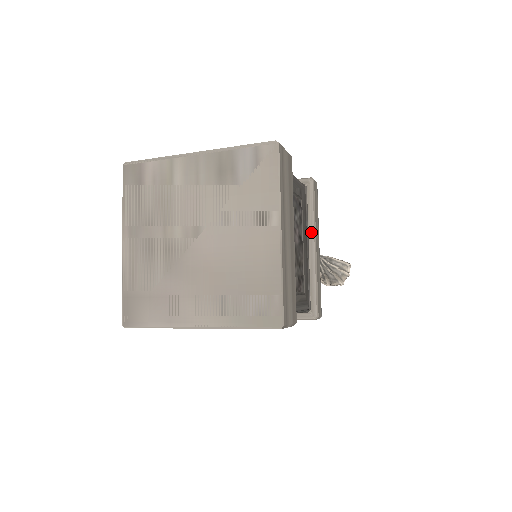
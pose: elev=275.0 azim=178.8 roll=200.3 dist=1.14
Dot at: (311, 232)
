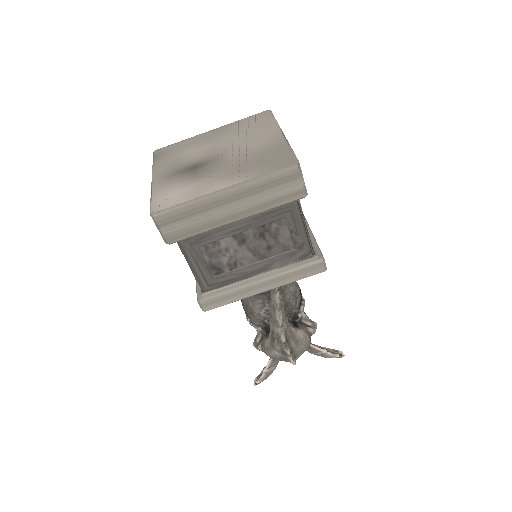
Dot at: occluded
